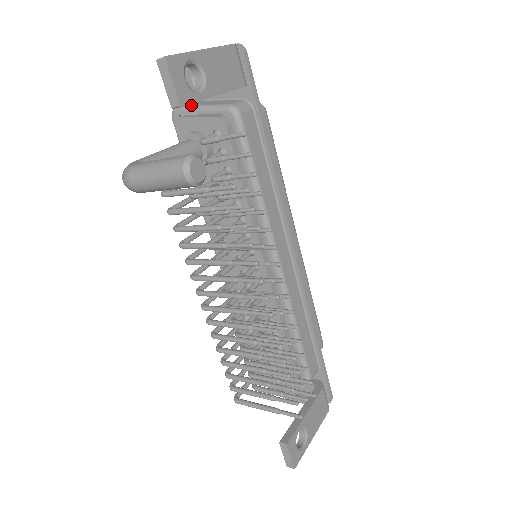
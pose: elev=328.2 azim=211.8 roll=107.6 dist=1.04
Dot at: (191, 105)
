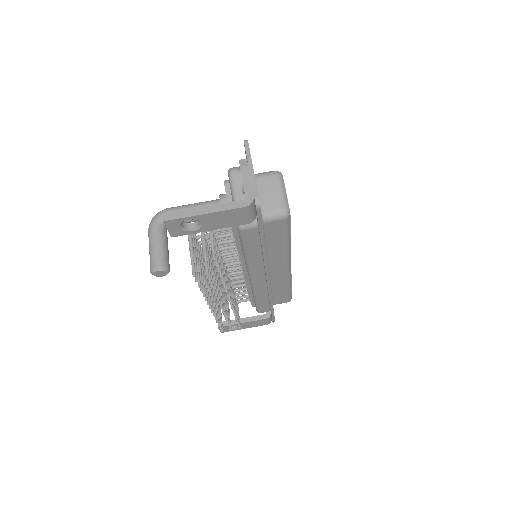
Dot at: (233, 185)
